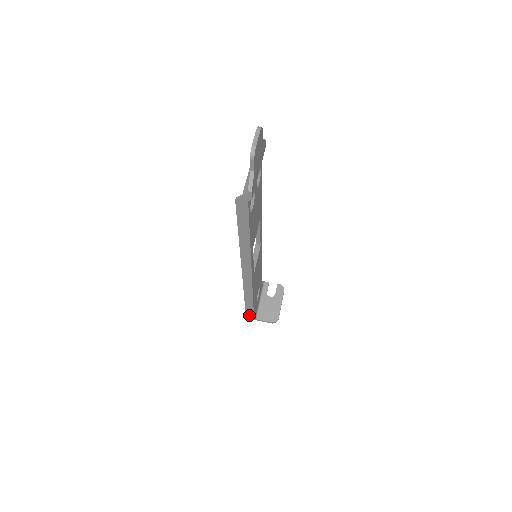
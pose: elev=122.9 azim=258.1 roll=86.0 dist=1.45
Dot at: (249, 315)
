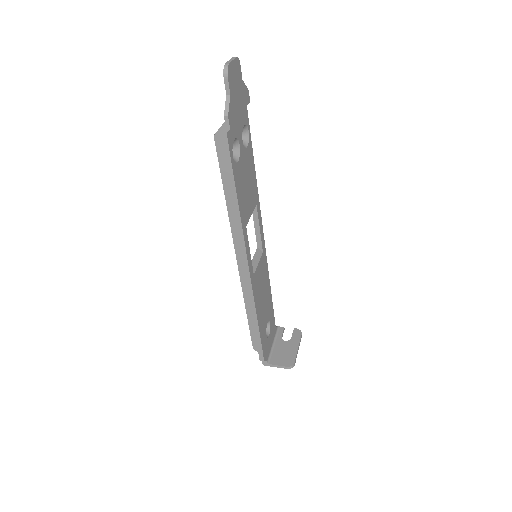
Dot at: (257, 351)
